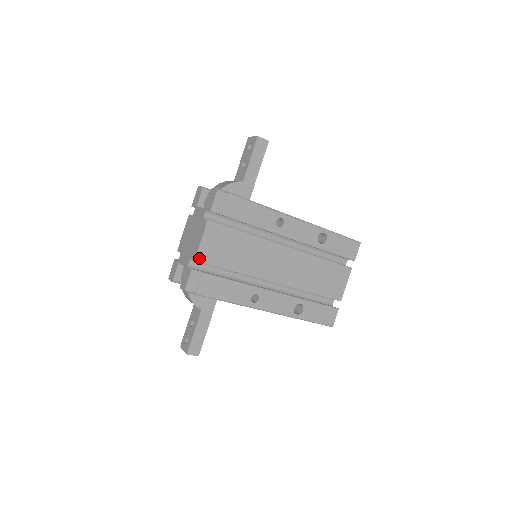
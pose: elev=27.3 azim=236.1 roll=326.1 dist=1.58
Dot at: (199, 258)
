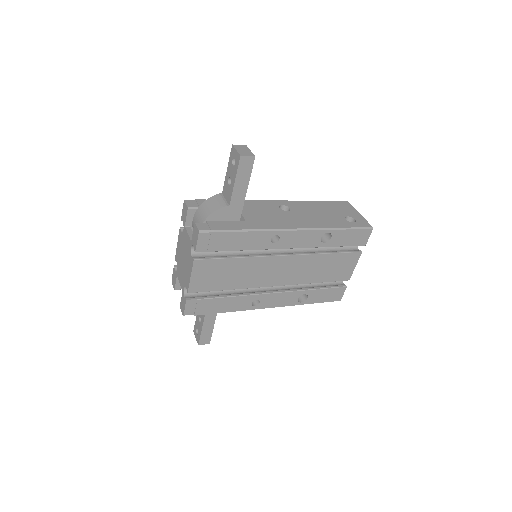
Dot at: (192, 290)
